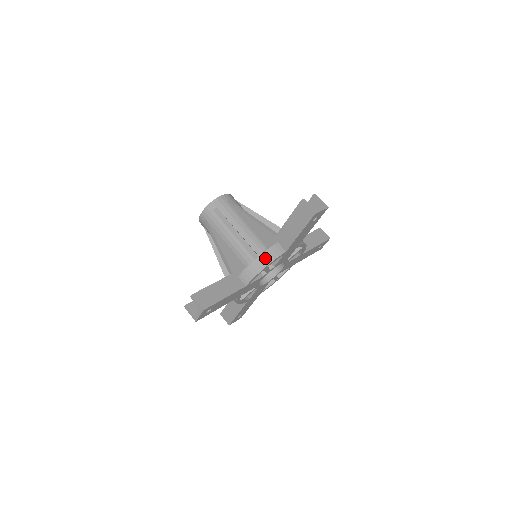
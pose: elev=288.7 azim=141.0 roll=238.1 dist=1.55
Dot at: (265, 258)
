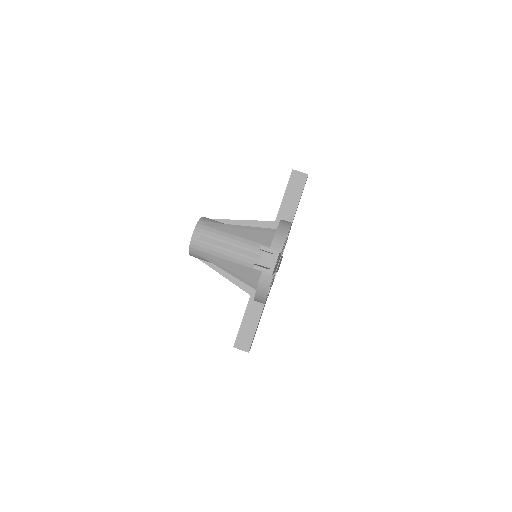
Dot at: (262, 288)
